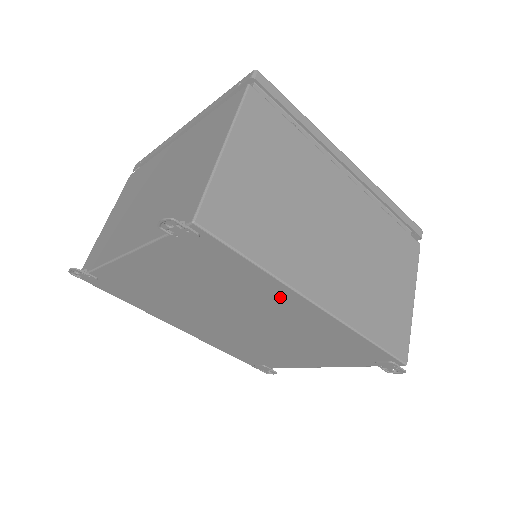
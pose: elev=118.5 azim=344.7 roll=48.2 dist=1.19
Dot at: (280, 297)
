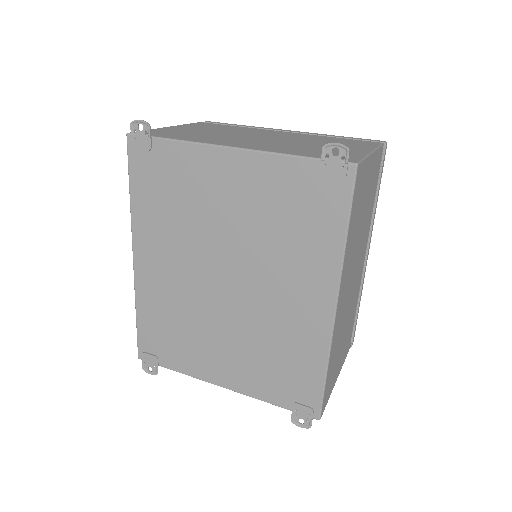
Dot at: (316, 279)
